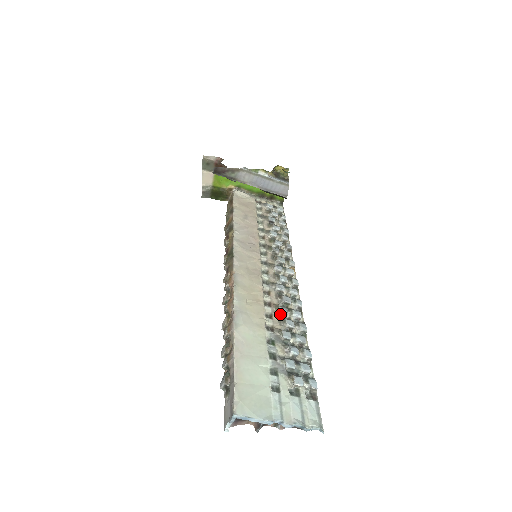
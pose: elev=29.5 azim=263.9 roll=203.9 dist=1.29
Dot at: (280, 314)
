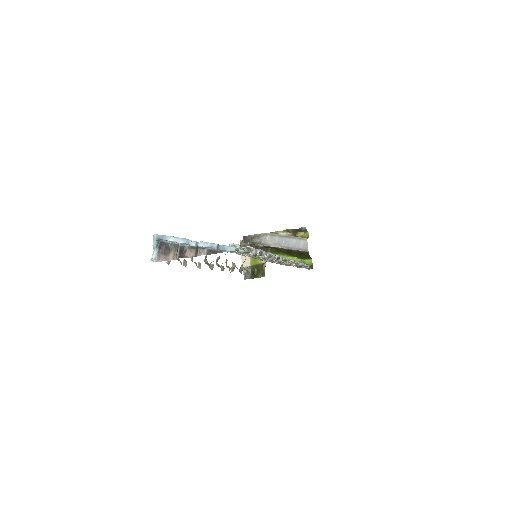
Dot at: occluded
